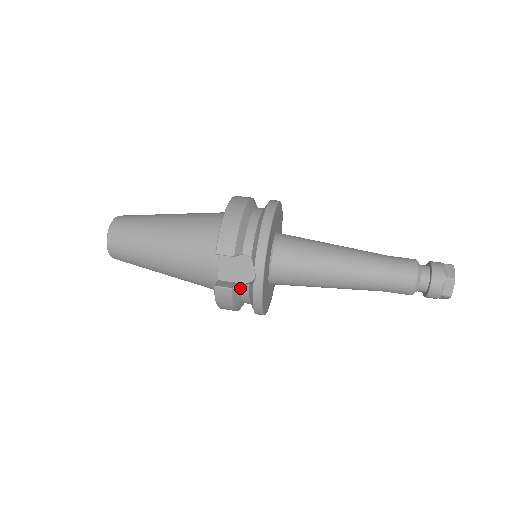
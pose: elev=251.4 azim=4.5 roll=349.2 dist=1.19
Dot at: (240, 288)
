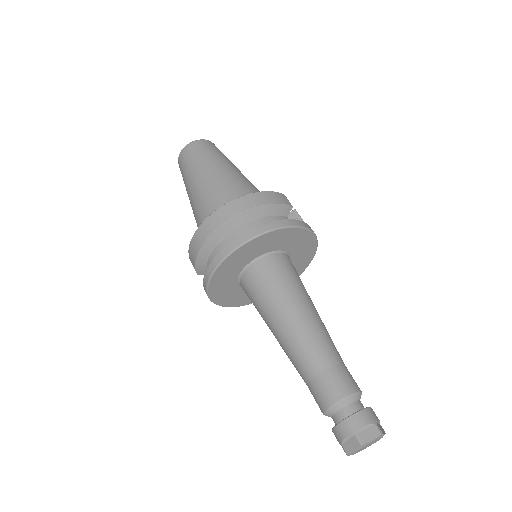
Dot at: occluded
